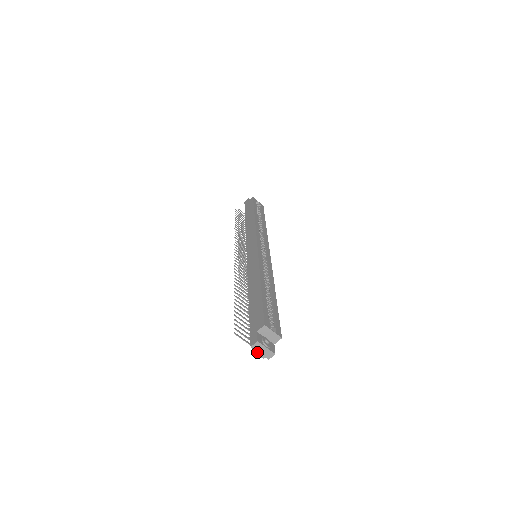
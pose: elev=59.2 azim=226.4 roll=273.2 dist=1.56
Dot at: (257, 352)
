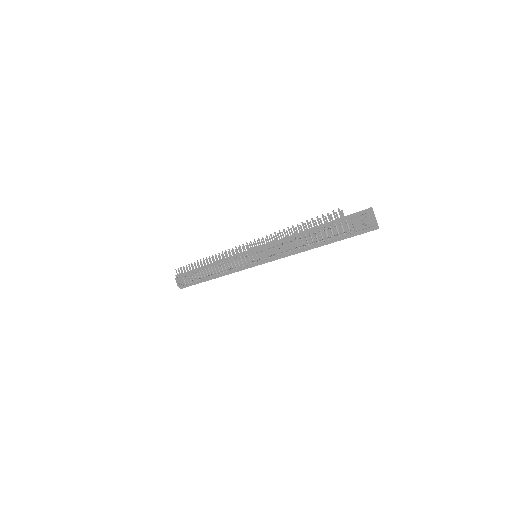
Dot at: (370, 217)
